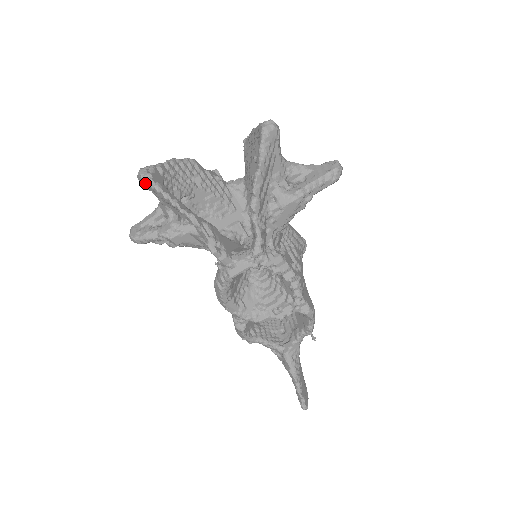
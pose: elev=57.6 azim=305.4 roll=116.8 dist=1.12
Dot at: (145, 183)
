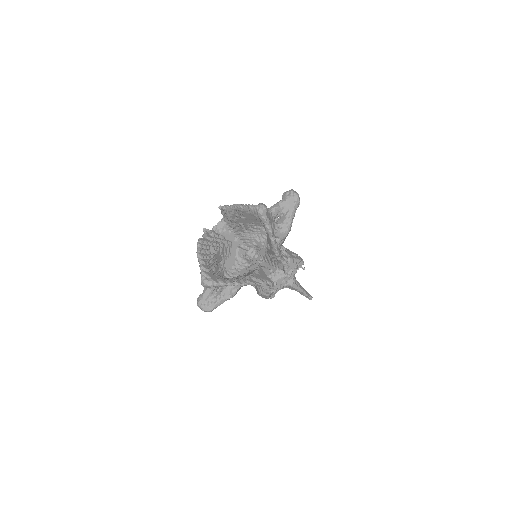
Dot at: occluded
